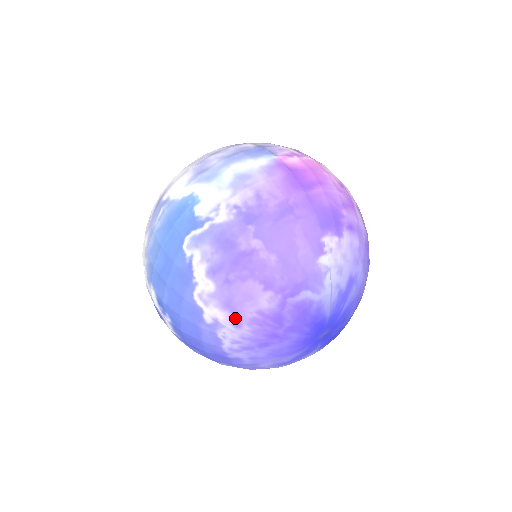
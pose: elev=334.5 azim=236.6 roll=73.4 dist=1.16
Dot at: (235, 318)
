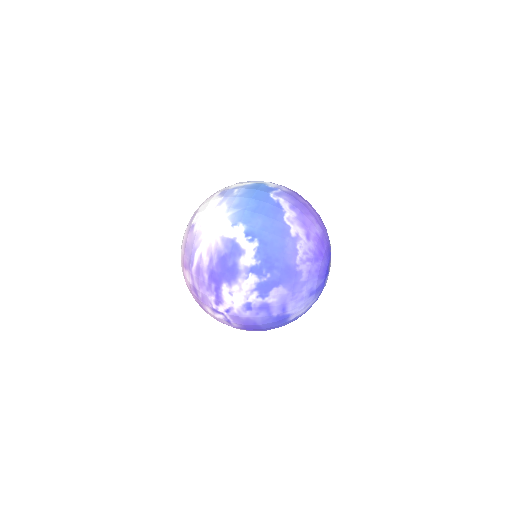
Dot at: (307, 234)
